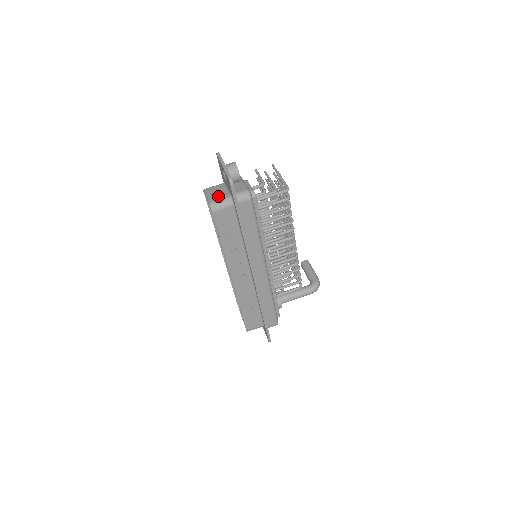
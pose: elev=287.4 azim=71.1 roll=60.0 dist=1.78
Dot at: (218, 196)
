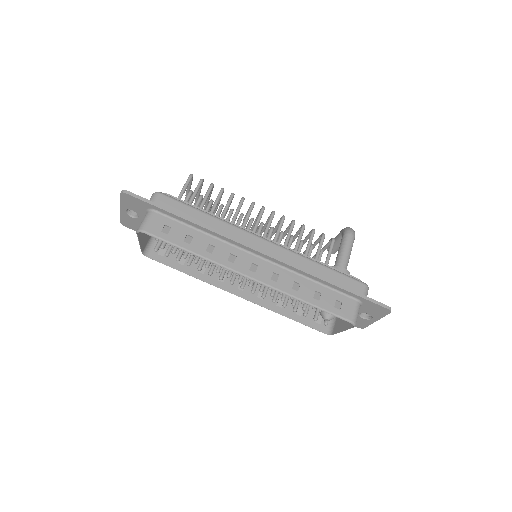
Dot at: occluded
